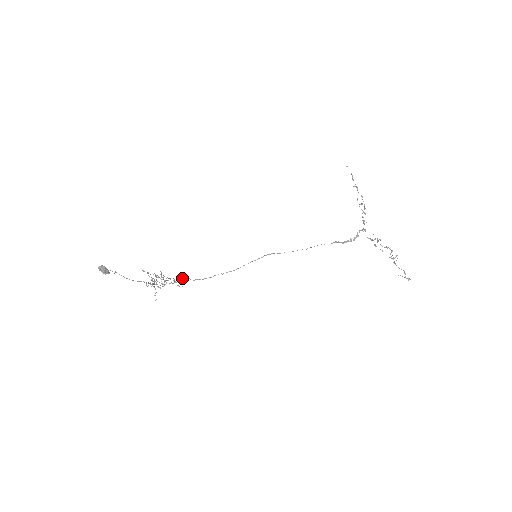
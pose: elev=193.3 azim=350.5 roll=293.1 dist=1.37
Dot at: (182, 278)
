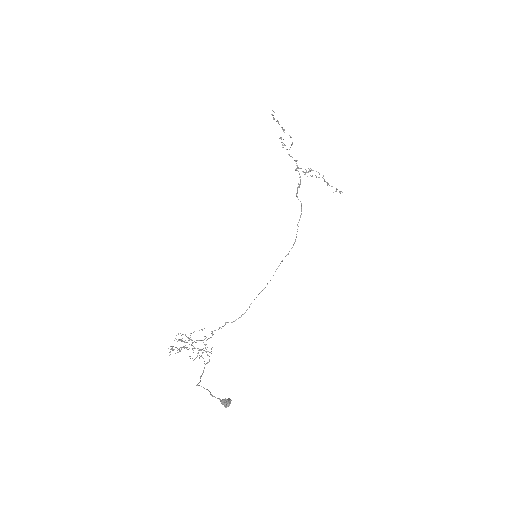
Dot at: (220, 327)
